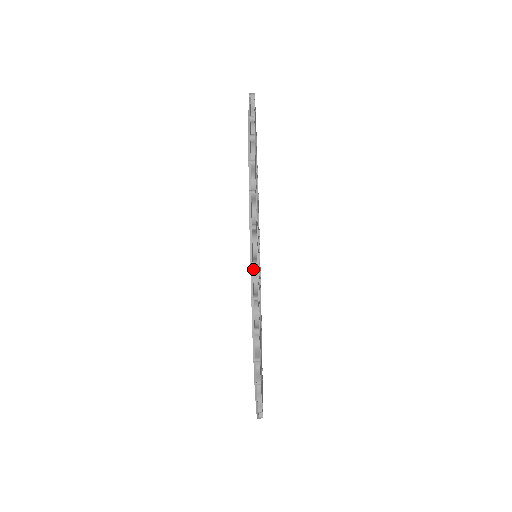
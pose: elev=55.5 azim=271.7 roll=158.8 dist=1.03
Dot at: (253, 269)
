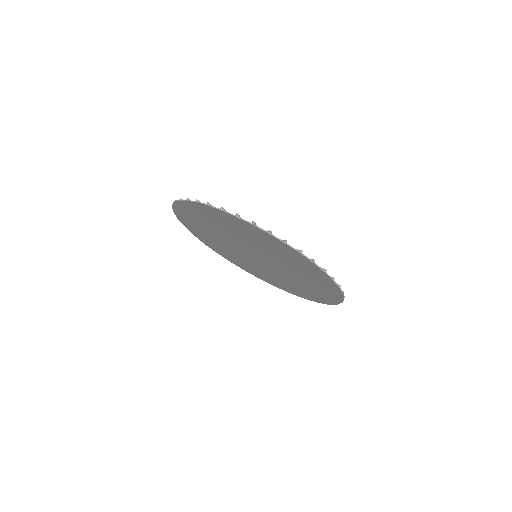
Dot at: (271, 236)
